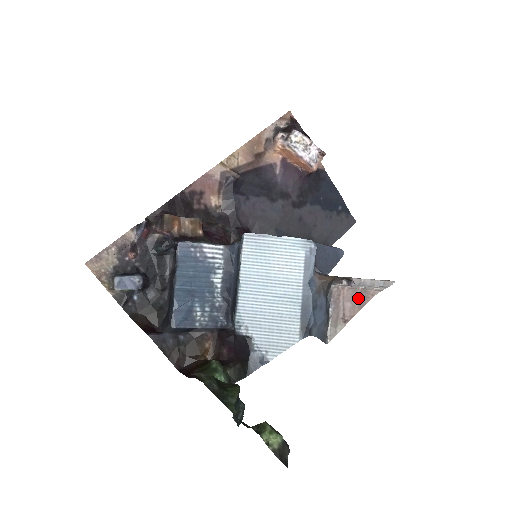
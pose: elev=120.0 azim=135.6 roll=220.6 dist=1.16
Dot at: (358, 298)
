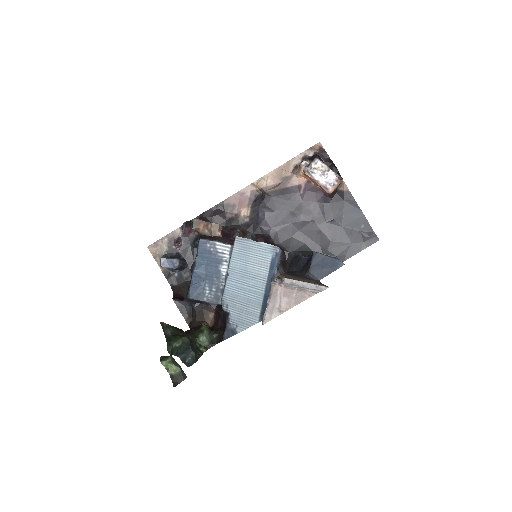
Dot at: (295, 295)
